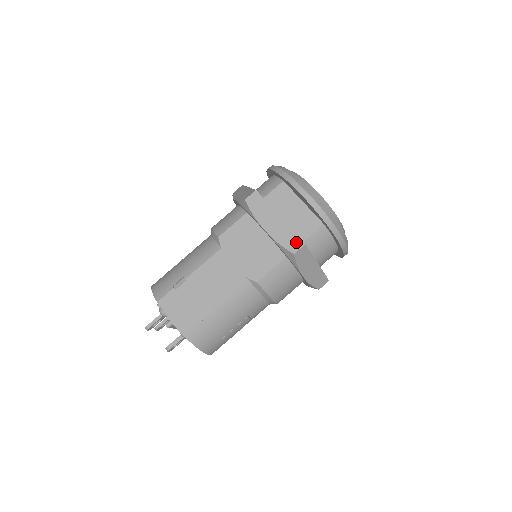
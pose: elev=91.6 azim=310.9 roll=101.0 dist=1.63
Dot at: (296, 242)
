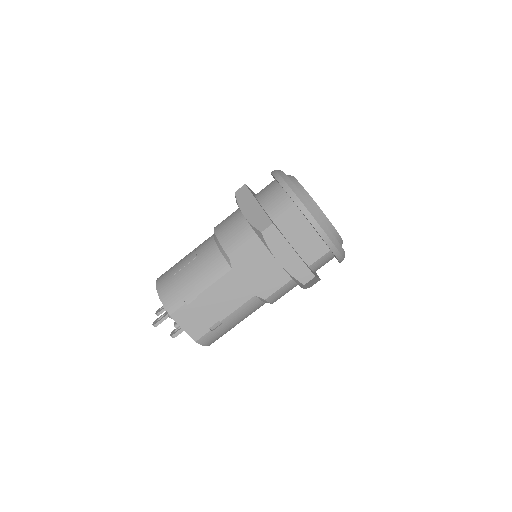
Dot at: (307, 275)
